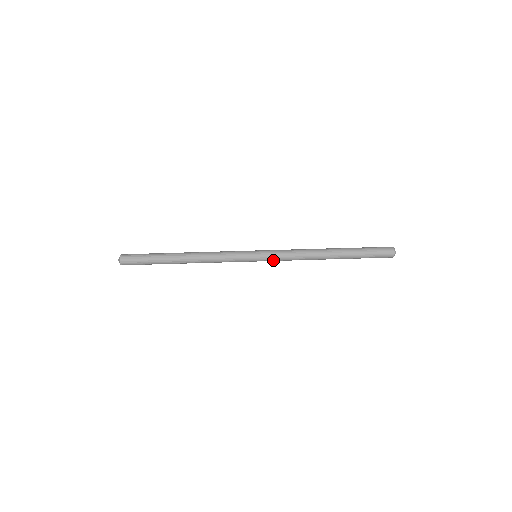
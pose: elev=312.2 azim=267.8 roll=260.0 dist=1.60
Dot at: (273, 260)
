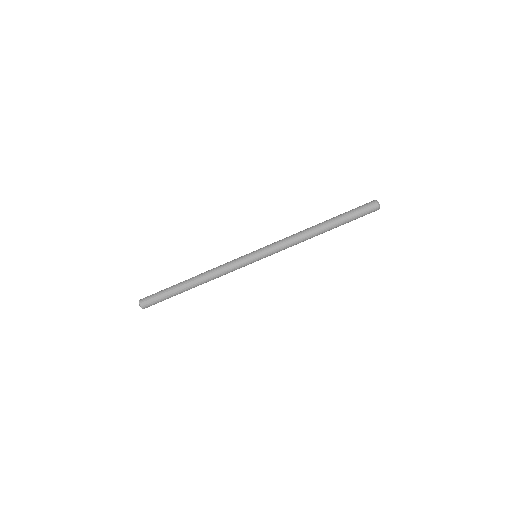
Dot at: (272, 254)
